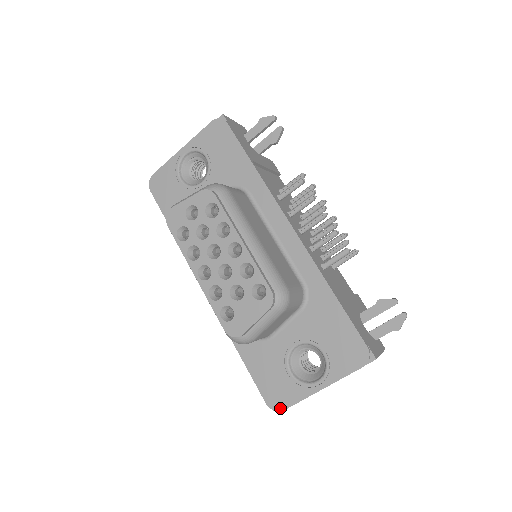
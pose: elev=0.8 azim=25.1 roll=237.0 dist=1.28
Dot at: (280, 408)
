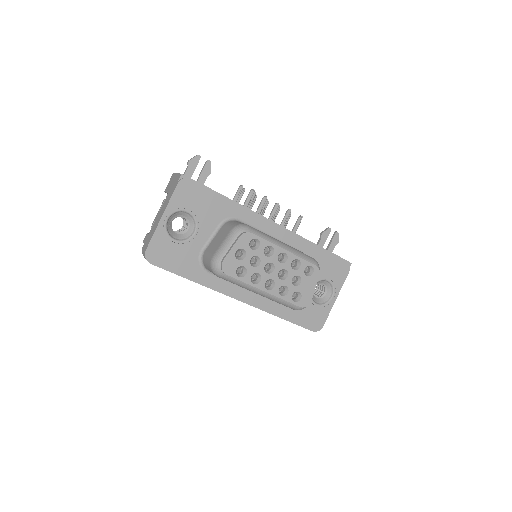
Dot at: (321, 327)
